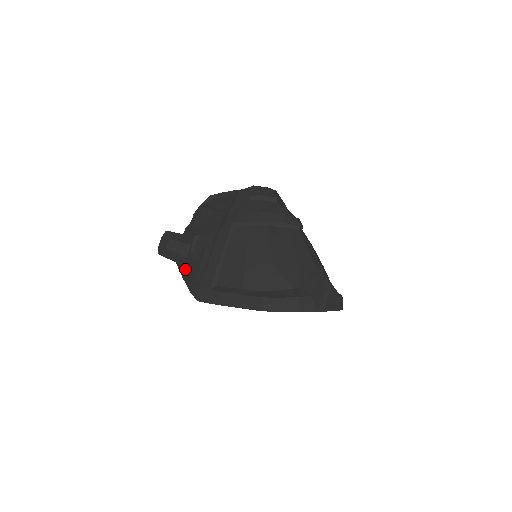
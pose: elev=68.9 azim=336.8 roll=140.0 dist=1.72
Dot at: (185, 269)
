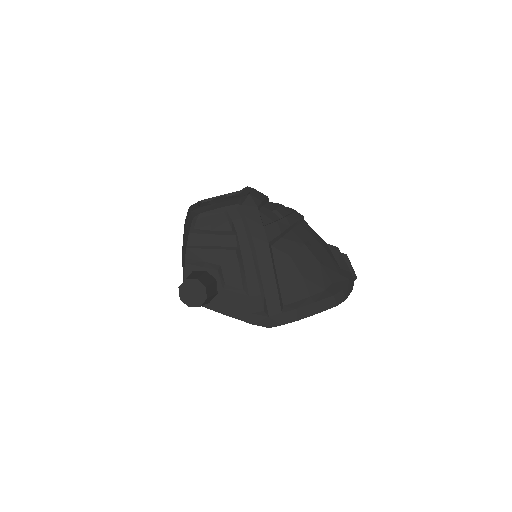
Dot at: (224, 306)
